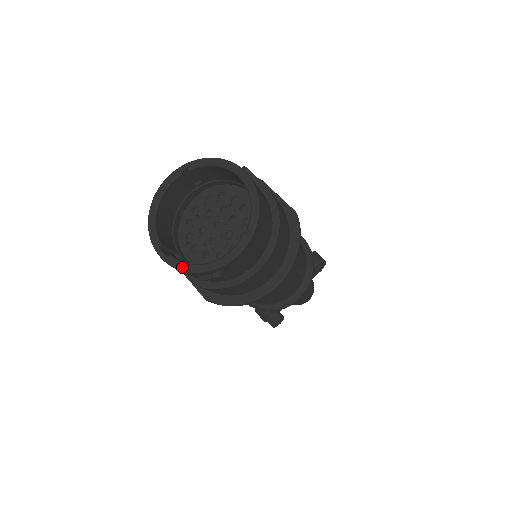
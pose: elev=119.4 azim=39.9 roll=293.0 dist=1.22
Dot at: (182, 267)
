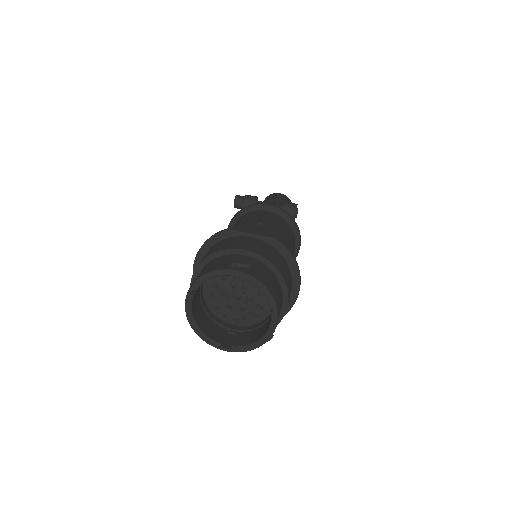
Dot at: (246, 350)
